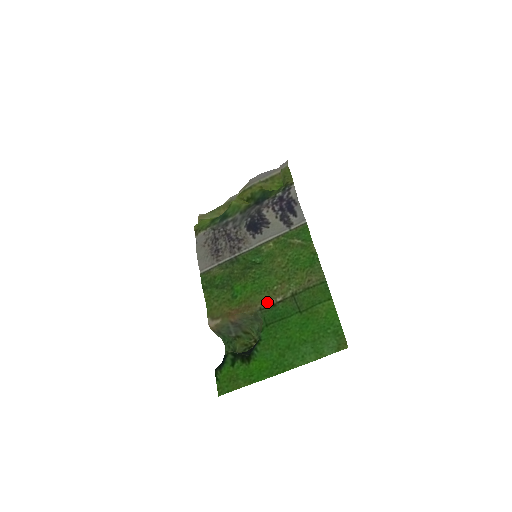
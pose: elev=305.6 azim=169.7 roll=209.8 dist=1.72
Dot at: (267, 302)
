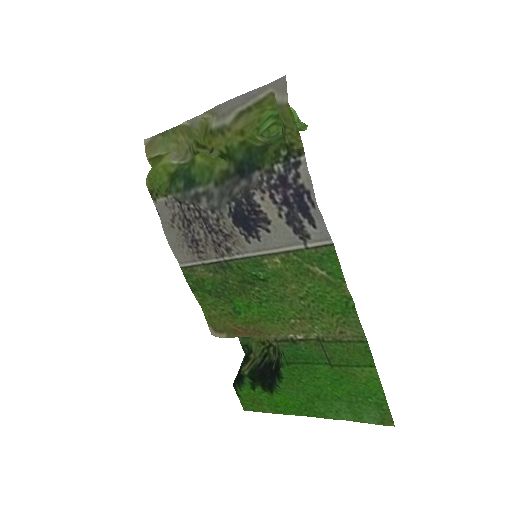
Dot at: (283, 335)
